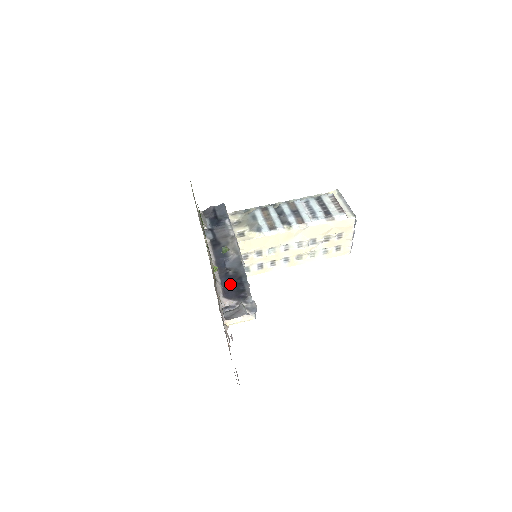
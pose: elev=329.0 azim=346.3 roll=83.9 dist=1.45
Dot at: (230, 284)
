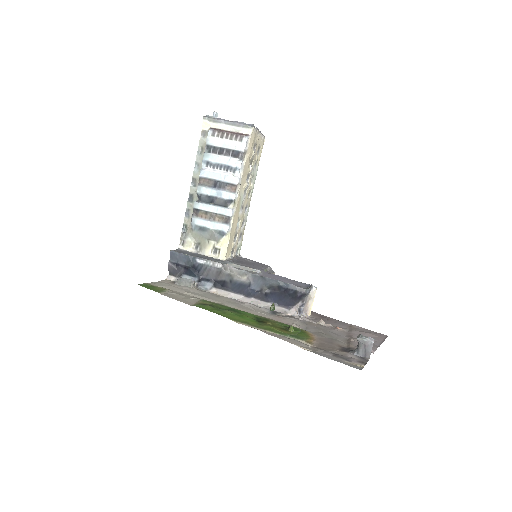
Dot at: (280, 298)
